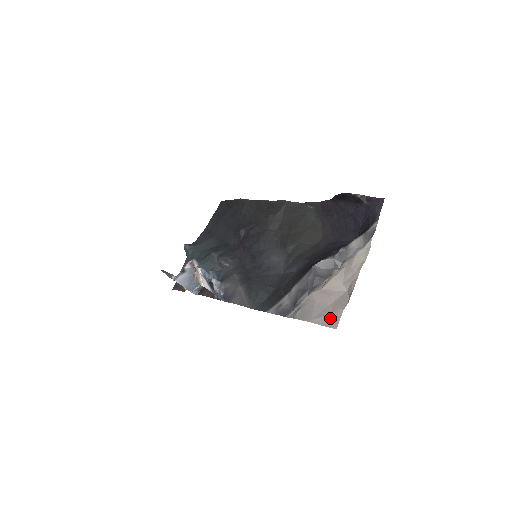
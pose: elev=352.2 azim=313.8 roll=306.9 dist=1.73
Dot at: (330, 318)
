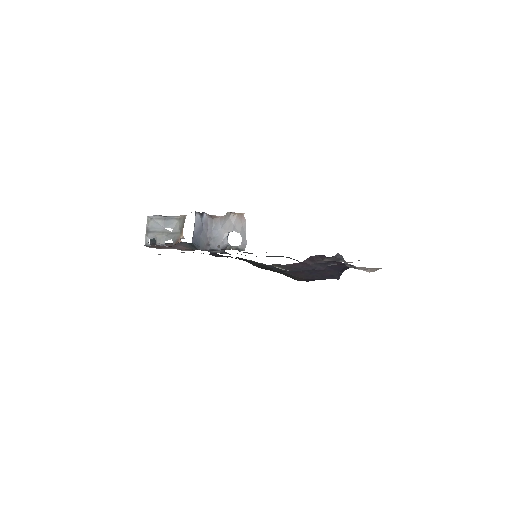
Dot at: occluded
